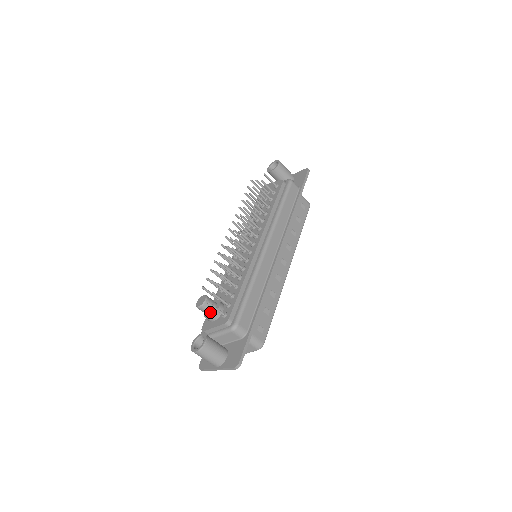
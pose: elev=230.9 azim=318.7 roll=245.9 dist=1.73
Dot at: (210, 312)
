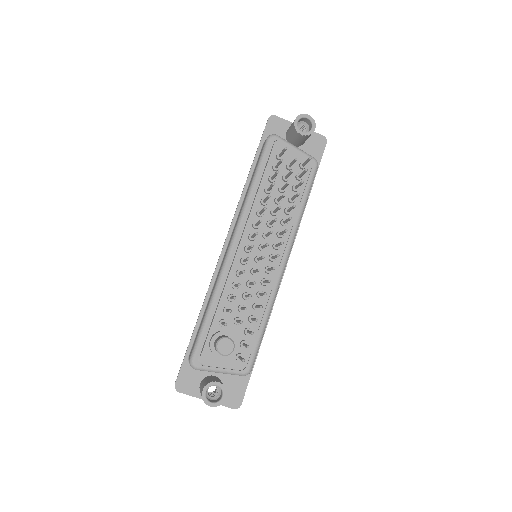
Dot at: occluded
